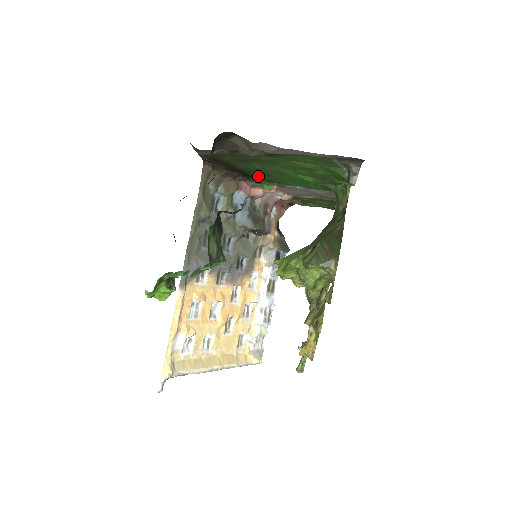
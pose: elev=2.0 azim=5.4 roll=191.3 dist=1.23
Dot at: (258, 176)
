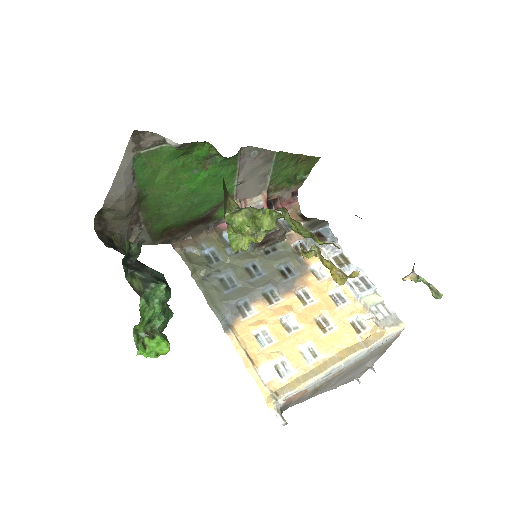
Dot at: (209, 211)
